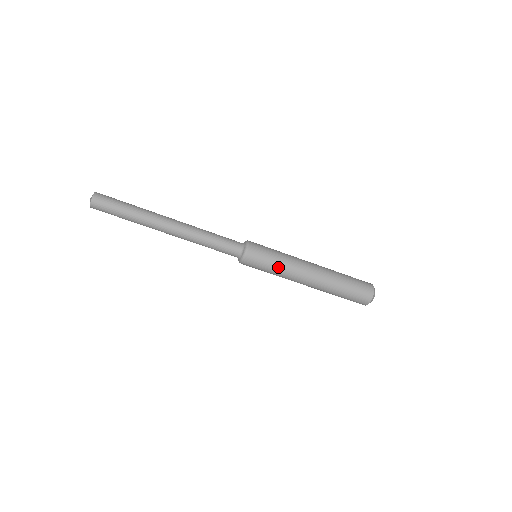
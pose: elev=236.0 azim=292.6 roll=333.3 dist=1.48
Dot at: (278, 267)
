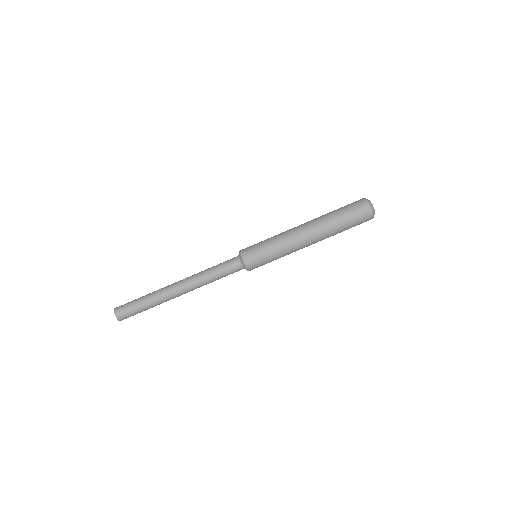
Dot at: (272, 241)
